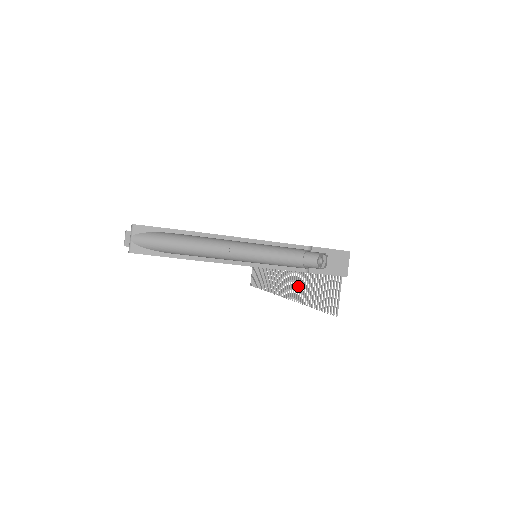
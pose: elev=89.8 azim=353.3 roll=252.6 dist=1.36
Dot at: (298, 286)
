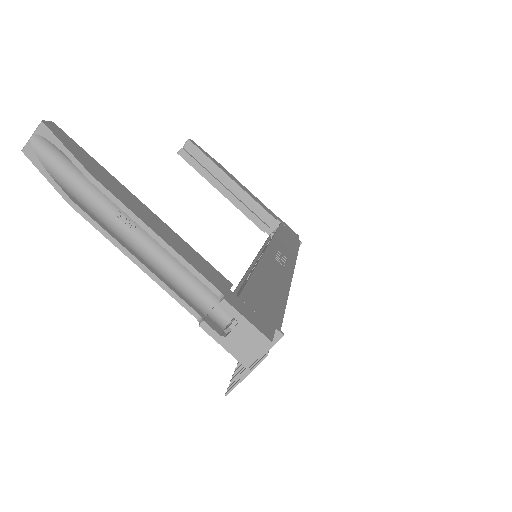
Dot at: occluded
